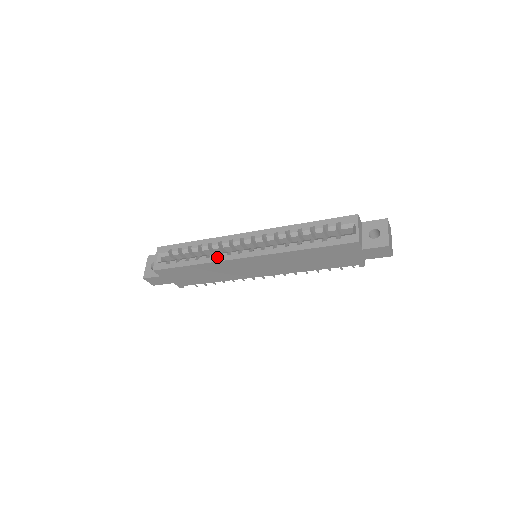
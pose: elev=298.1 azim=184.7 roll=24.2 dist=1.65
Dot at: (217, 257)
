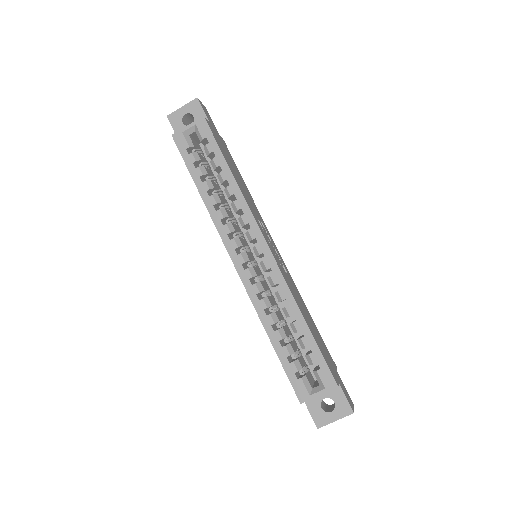
Dot at: (220, 221)
